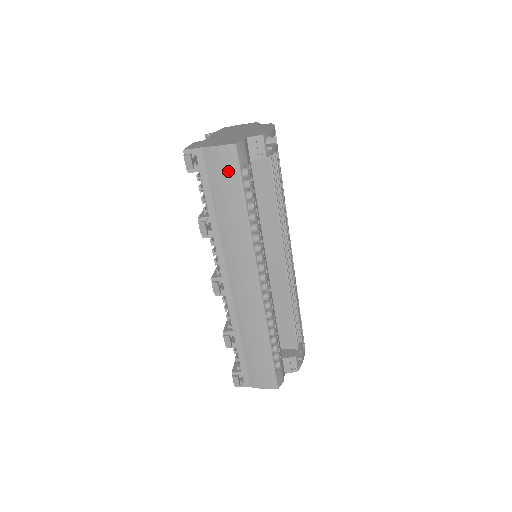
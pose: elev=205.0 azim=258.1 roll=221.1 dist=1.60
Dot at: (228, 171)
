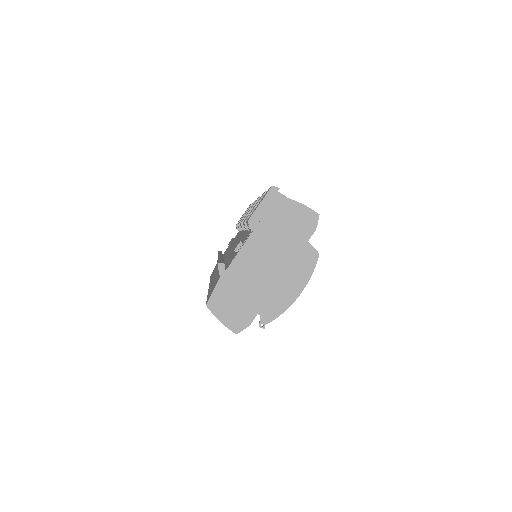
Dot at: occluded
